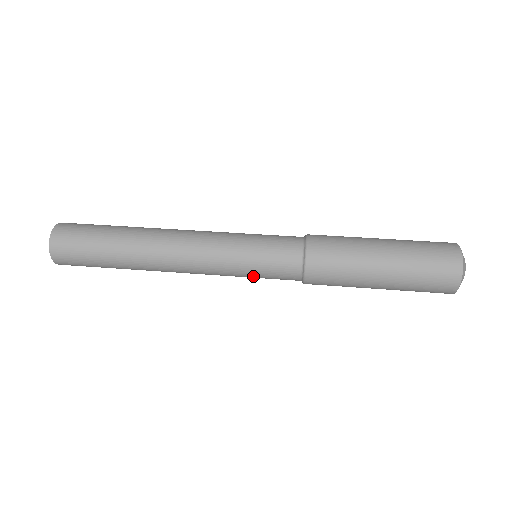
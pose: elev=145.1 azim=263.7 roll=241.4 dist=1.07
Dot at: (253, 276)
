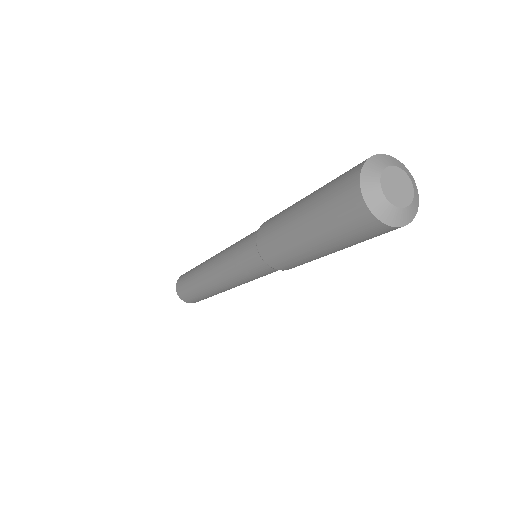
Dot at: (238, 245)
